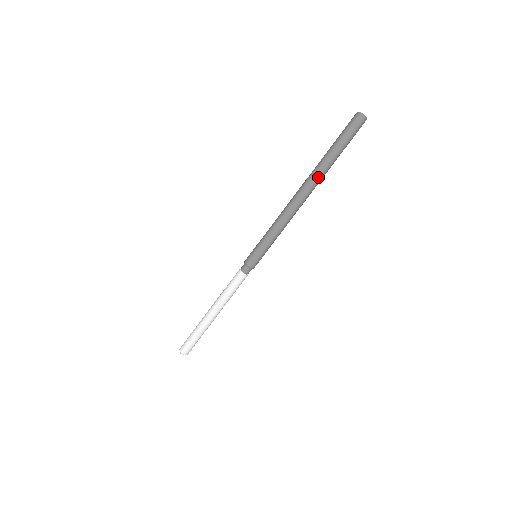
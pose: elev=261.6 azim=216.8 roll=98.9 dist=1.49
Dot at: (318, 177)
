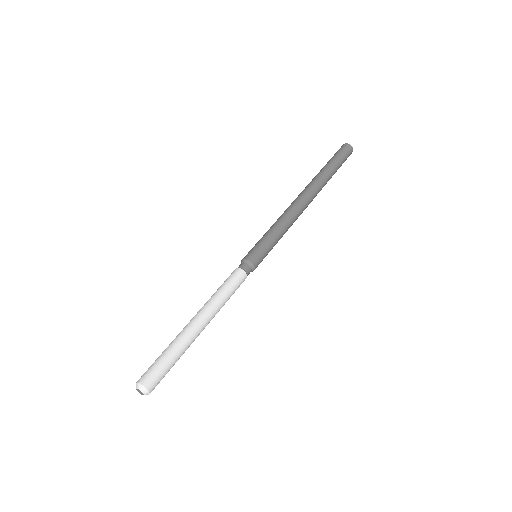
Dot at: (320, 187)
